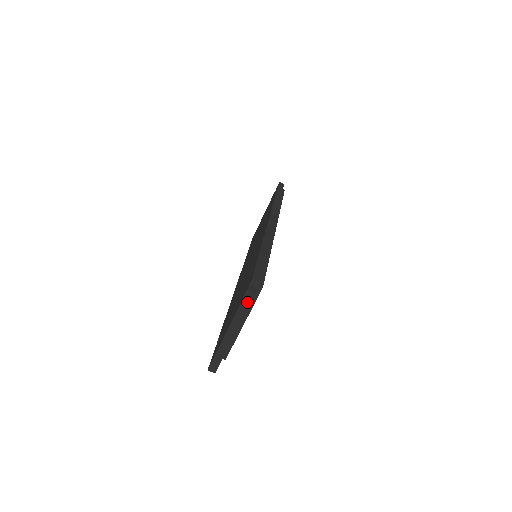
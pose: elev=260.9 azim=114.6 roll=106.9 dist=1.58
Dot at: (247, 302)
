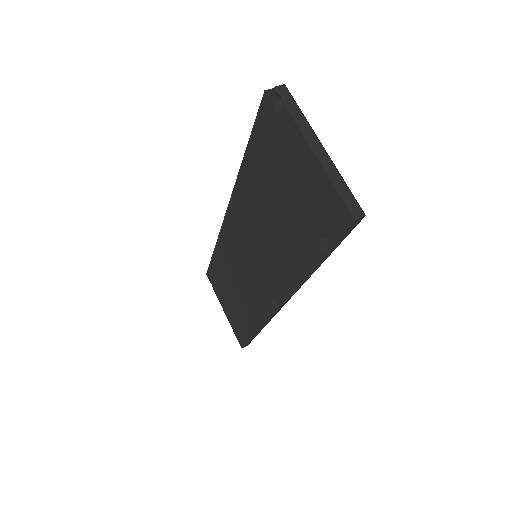
Dot at: (288, 99)
